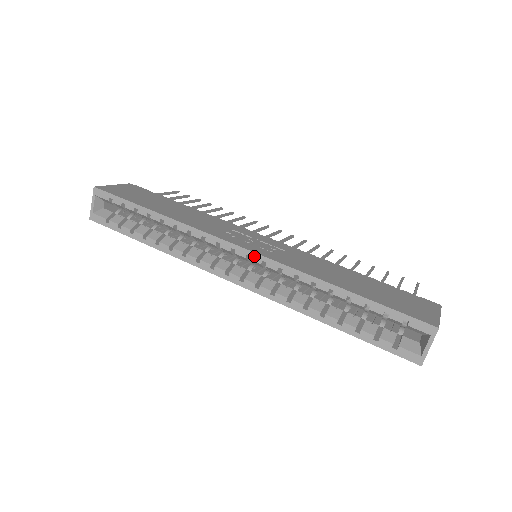
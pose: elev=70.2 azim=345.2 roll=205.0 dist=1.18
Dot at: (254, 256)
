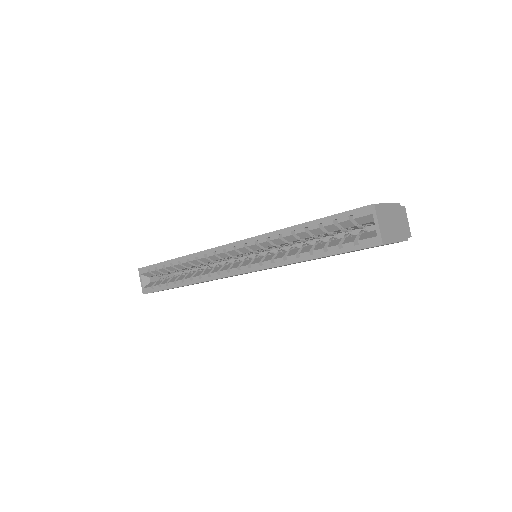
Dot at: (238, 244)
